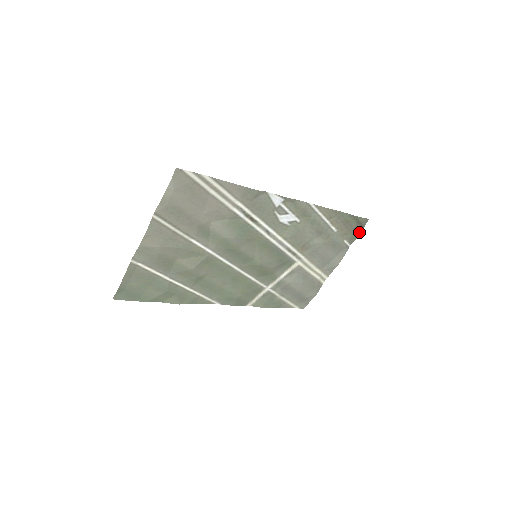
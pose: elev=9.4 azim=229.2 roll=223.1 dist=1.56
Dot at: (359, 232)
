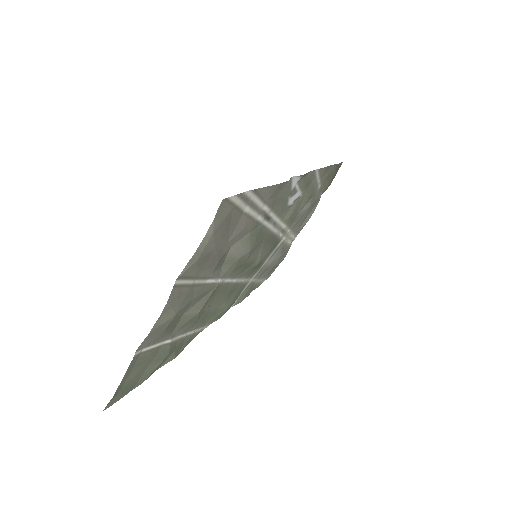
Dot at: occluded
